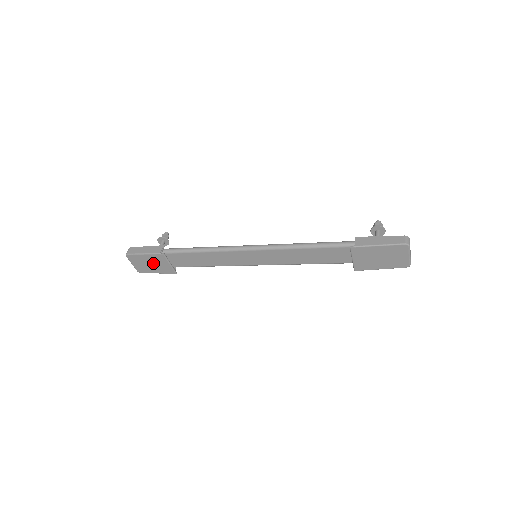
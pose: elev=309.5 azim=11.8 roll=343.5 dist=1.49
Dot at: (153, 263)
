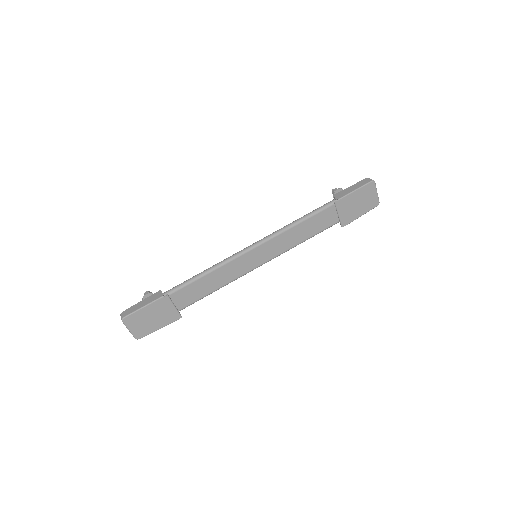
Dot at: (155, 315)
